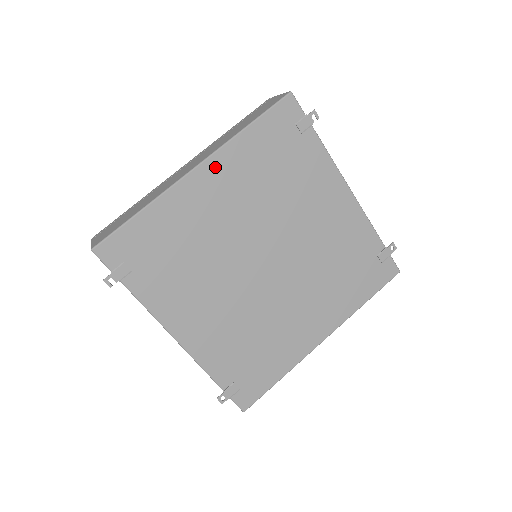
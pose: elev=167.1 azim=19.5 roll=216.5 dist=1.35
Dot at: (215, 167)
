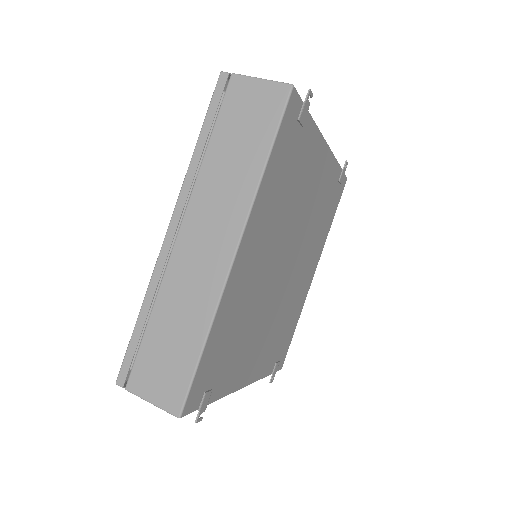
Dot at: (250, 234)
